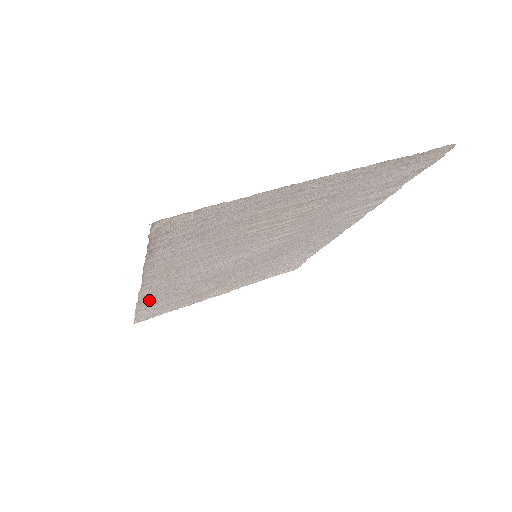
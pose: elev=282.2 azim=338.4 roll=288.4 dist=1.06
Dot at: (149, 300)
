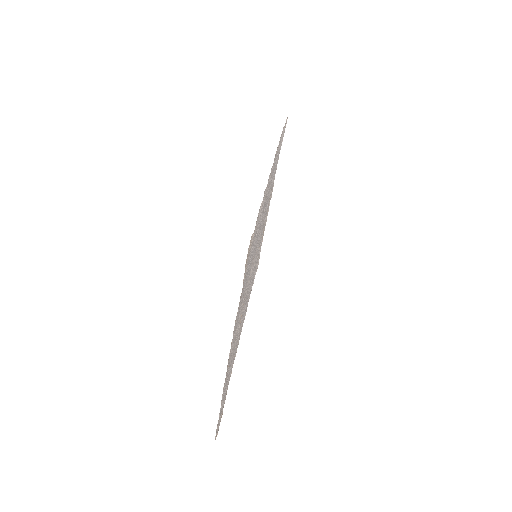
Dot at: occluded
